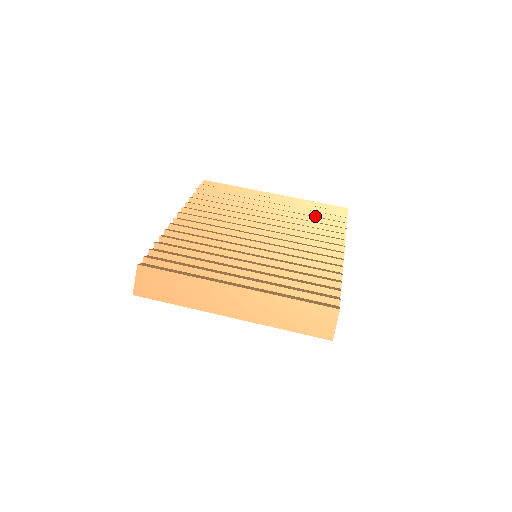
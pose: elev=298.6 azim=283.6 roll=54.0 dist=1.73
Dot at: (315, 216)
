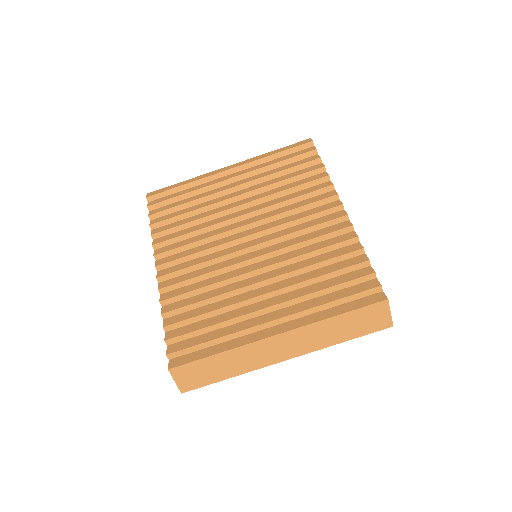
Dot at: (286, 174)
